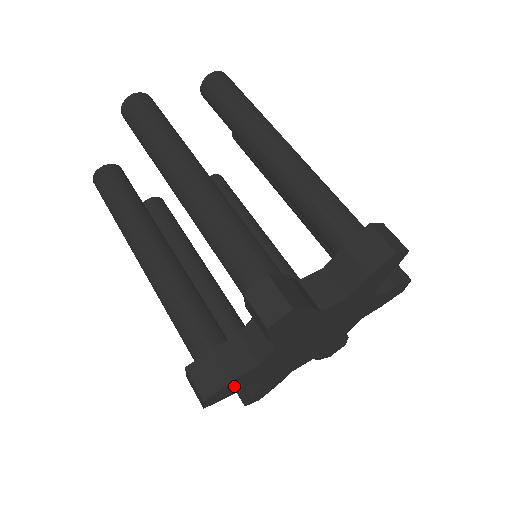
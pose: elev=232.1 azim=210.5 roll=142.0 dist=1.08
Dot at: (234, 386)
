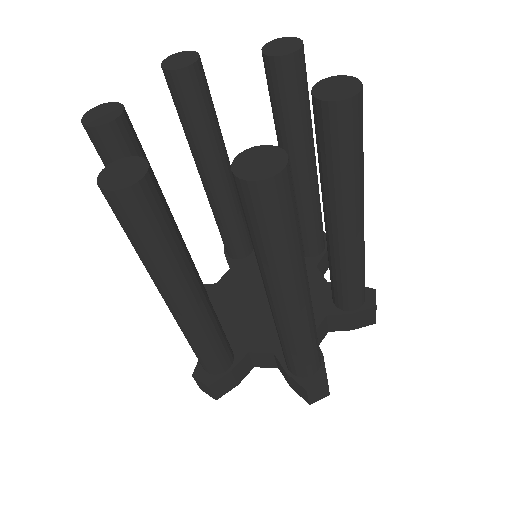
Dot at: occluded
